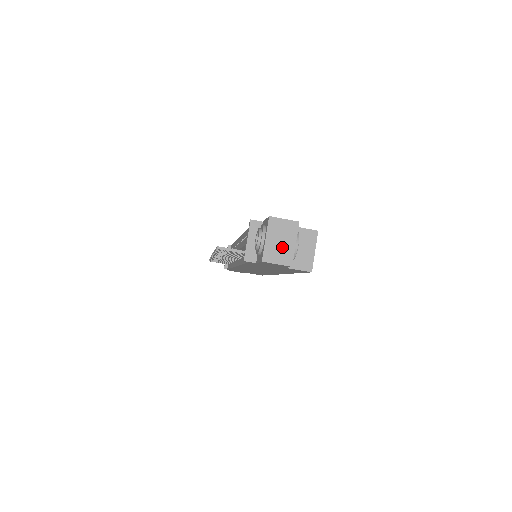
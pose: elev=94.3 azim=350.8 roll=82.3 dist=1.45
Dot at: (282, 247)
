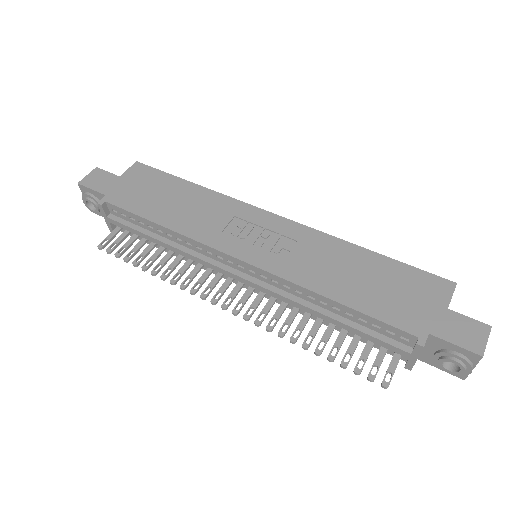
Dot at: occluded
